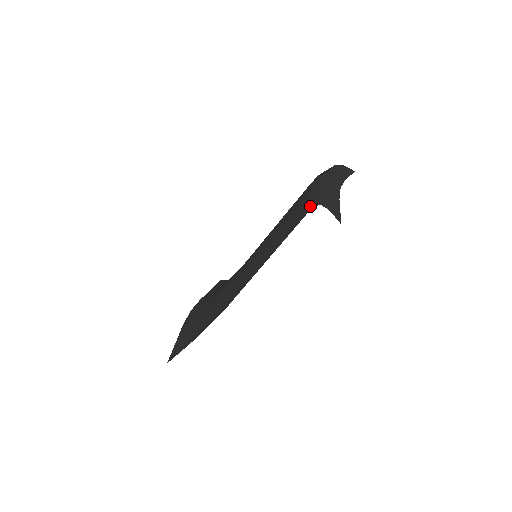
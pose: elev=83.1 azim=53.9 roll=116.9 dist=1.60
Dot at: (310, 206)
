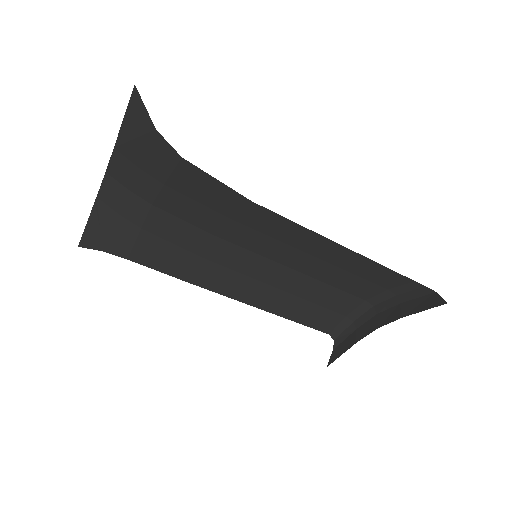
Dot at: (409, 280)
